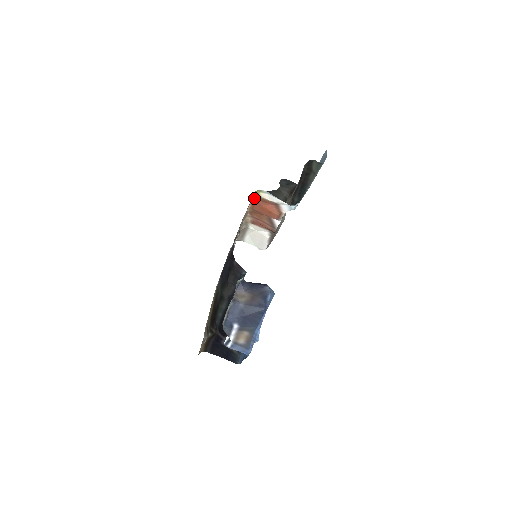
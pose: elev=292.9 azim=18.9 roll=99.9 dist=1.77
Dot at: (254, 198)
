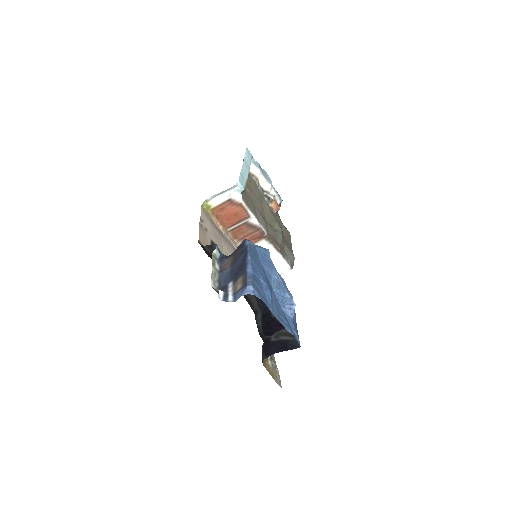
Dot at: (212, 214)
